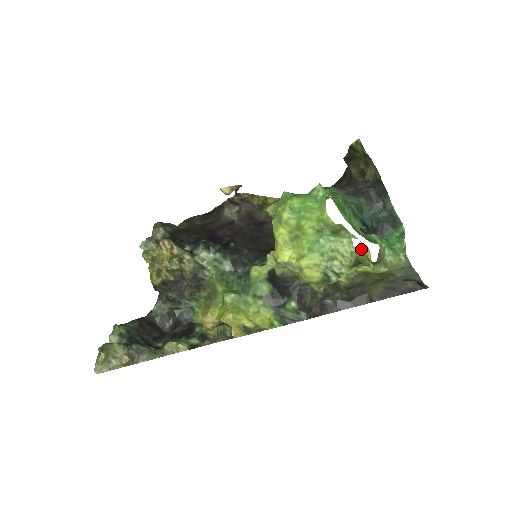
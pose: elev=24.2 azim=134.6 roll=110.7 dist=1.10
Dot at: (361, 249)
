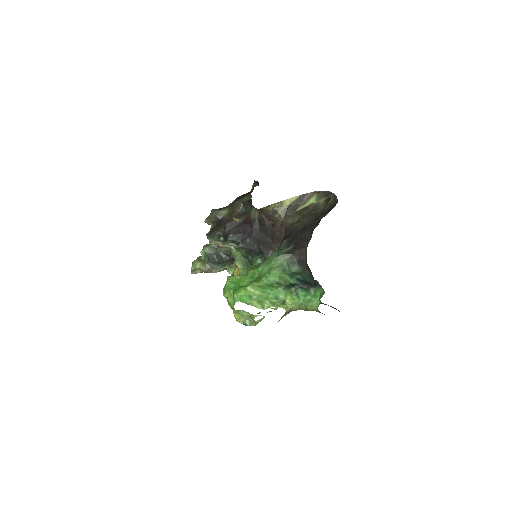
Dot at: occluded
